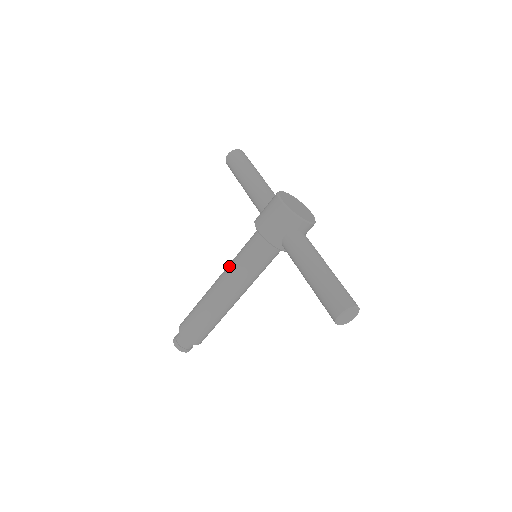
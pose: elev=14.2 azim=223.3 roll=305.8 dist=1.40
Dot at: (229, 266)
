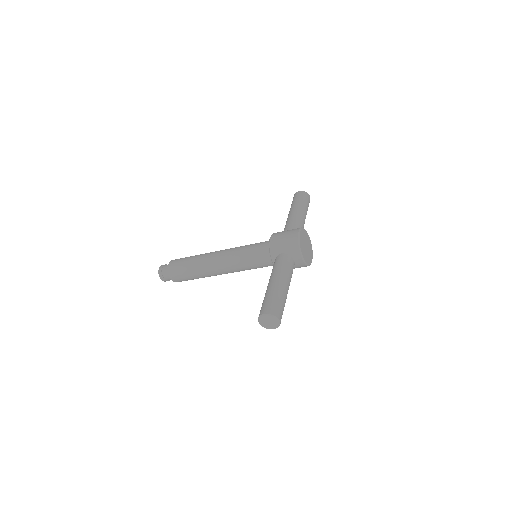
Dot at: (235, 247)
